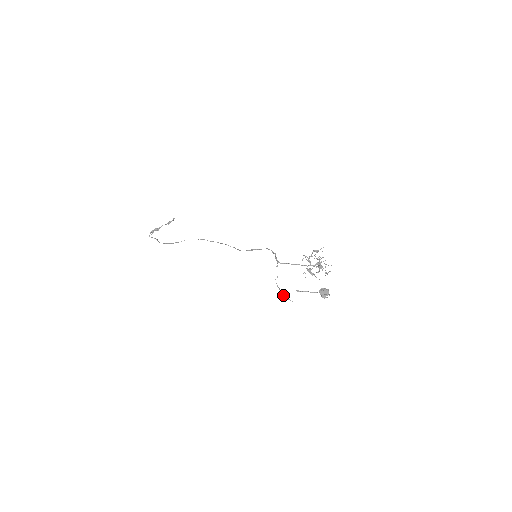
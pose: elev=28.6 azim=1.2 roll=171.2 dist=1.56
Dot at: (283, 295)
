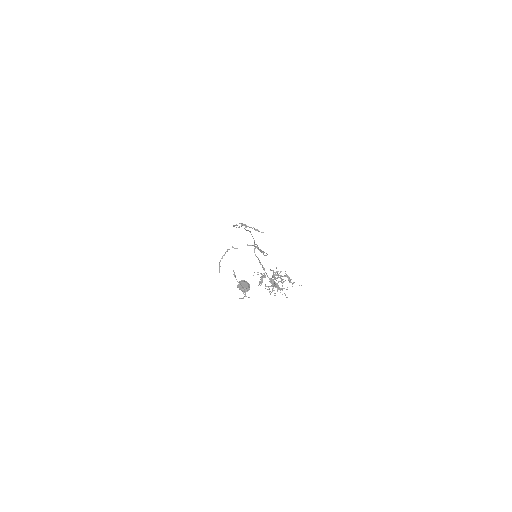
Dot at: occluded
